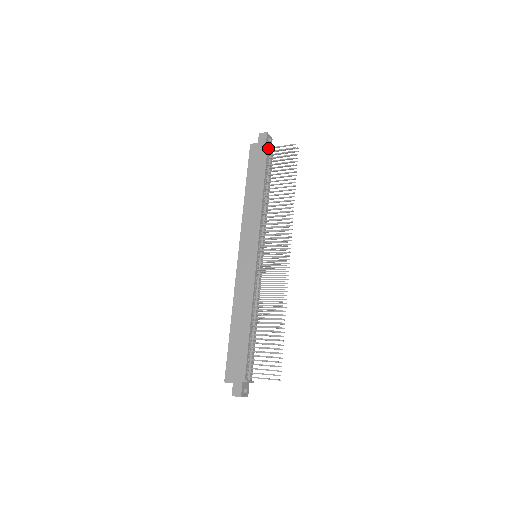
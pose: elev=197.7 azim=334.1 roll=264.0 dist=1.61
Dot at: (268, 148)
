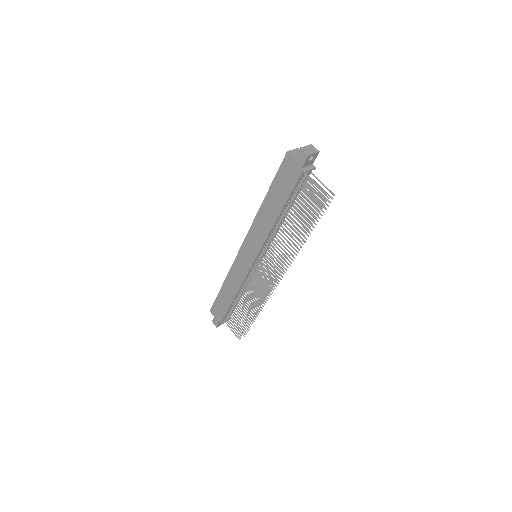
Dot at: (302, 174)
